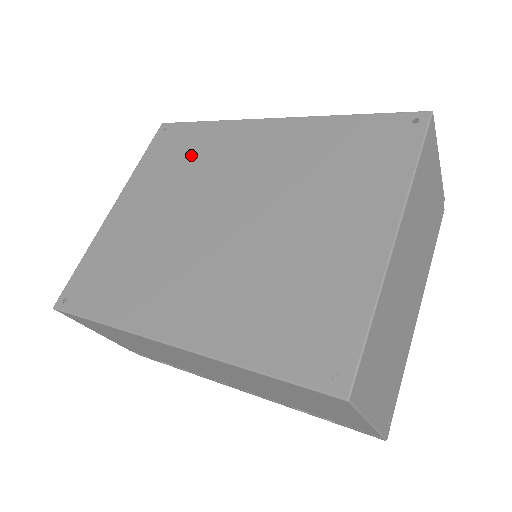
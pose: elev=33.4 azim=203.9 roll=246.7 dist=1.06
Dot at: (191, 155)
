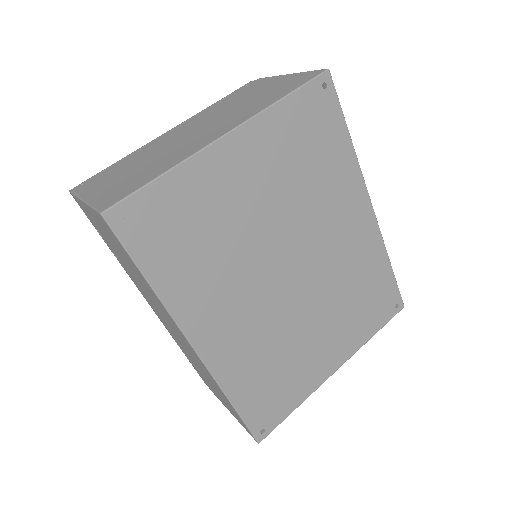
Dot at: (317, 165)
